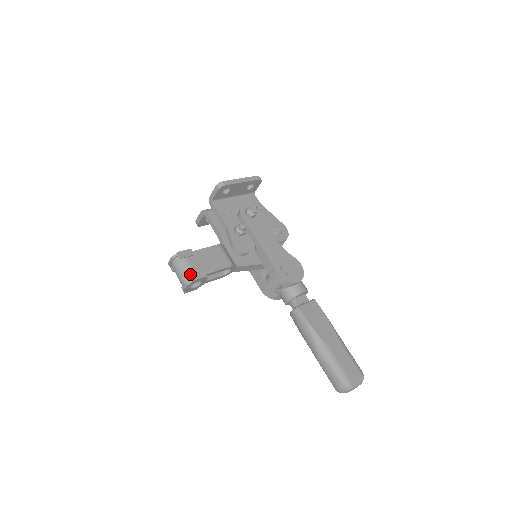
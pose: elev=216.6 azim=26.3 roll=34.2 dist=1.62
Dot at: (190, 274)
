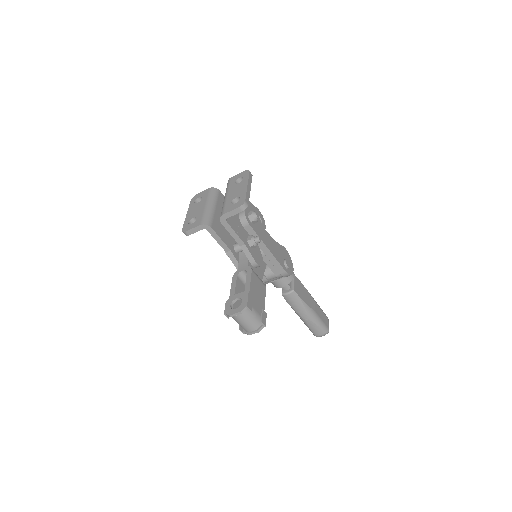
Dot at: (262, 322)
